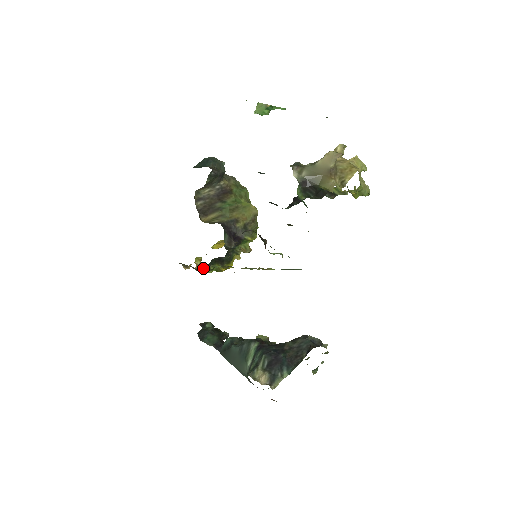
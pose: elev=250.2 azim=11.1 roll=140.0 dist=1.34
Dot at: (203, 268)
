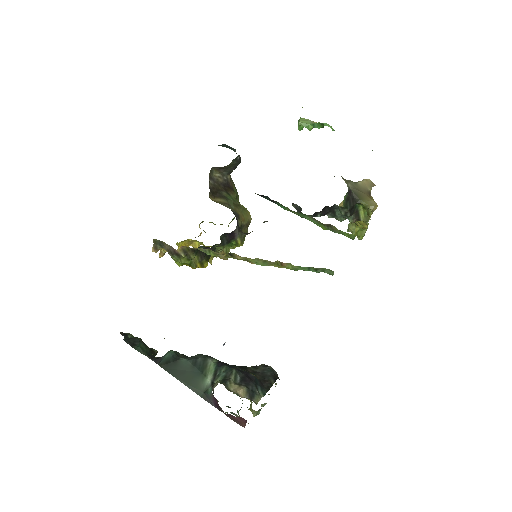
Dot at: (185, 253)
